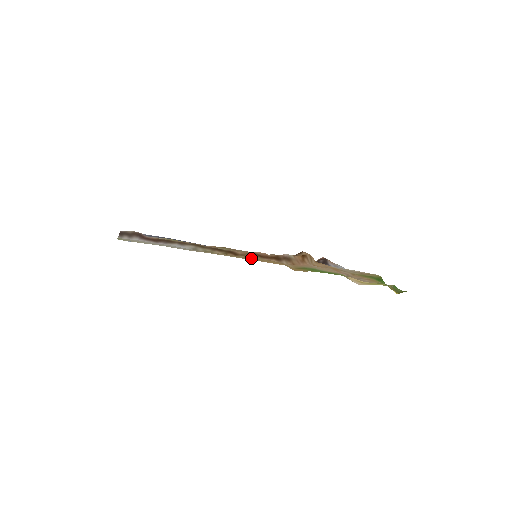
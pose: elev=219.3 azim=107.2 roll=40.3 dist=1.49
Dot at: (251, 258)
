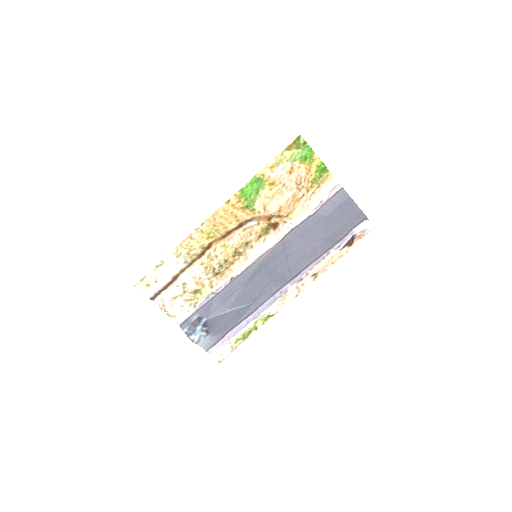
Dot at: (216, 234)
